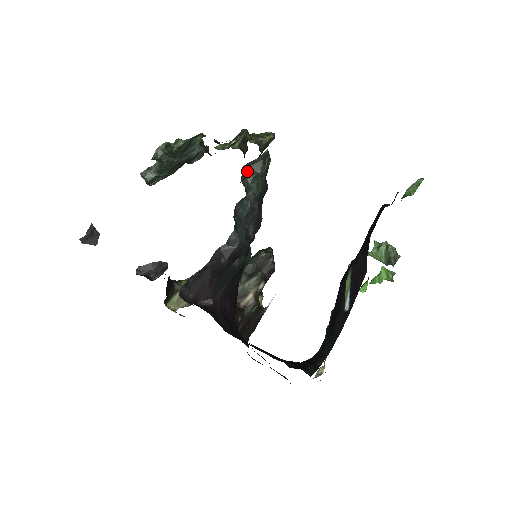
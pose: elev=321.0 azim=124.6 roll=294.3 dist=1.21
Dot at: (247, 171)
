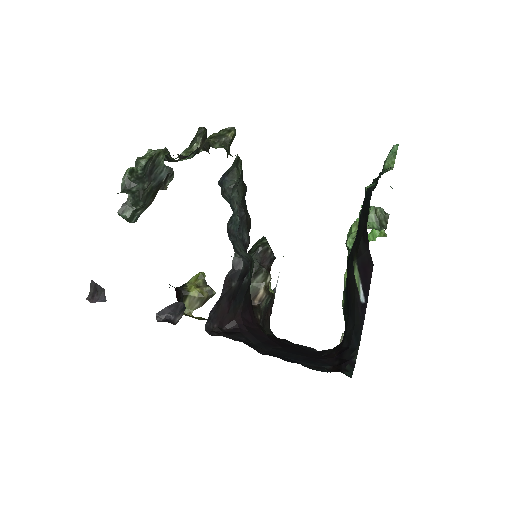
Dot at: (224, 183)
